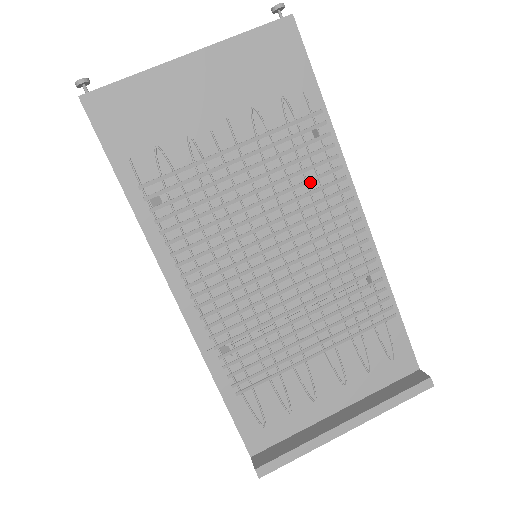
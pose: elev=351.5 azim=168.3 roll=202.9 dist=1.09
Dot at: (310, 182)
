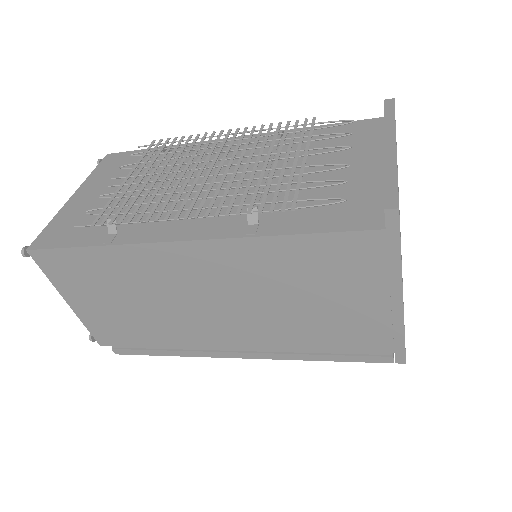
Dot at: occluded
